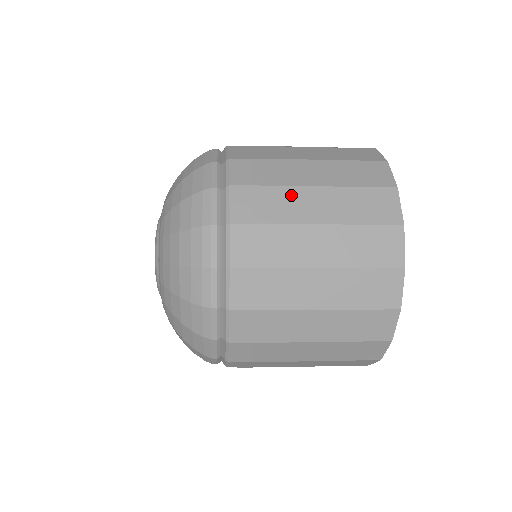
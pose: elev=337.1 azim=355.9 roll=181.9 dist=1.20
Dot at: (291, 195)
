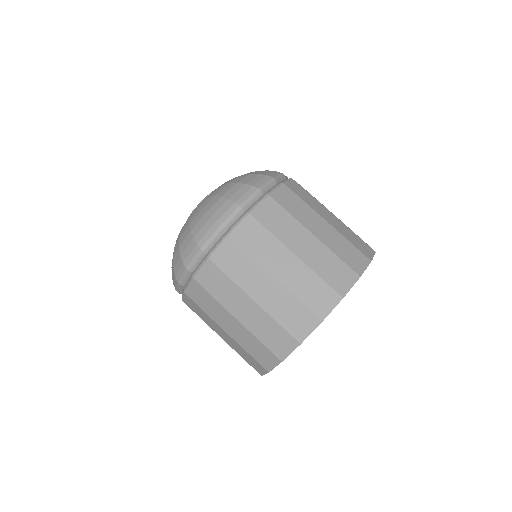
Dot at: (236, 293)
